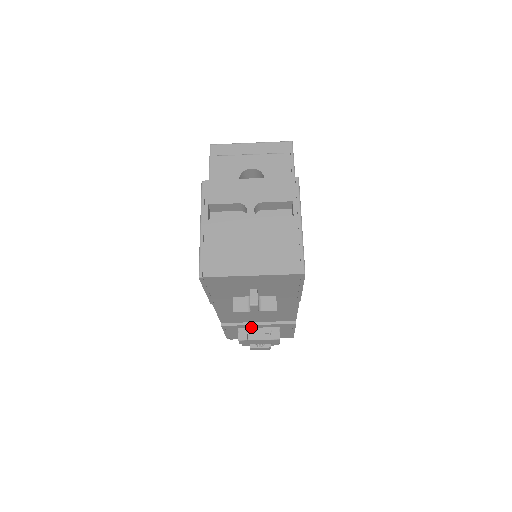
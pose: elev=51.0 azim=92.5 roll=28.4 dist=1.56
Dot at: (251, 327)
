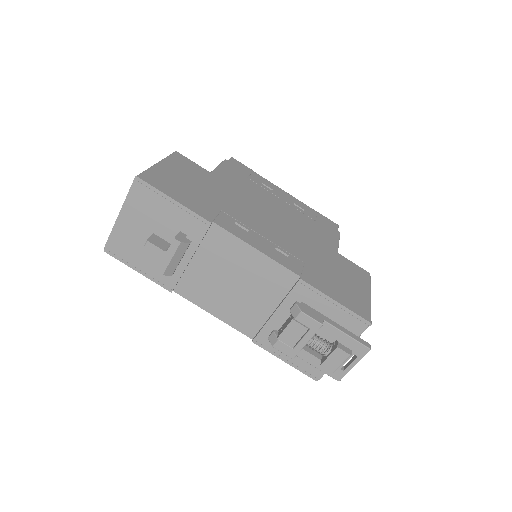
Dot at: (280, 325)
